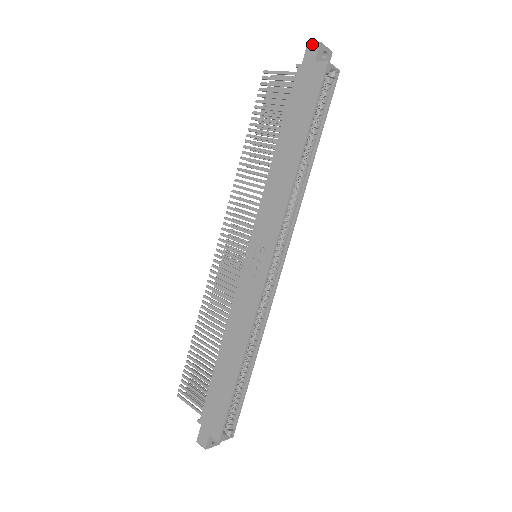
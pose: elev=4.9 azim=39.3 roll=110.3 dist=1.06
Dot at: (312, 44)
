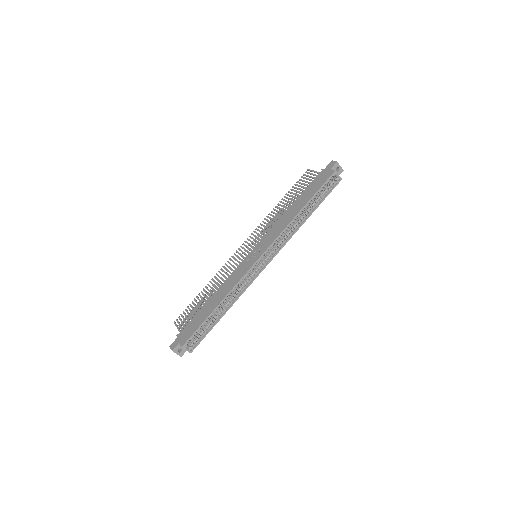
Dot at: (333, 161)
